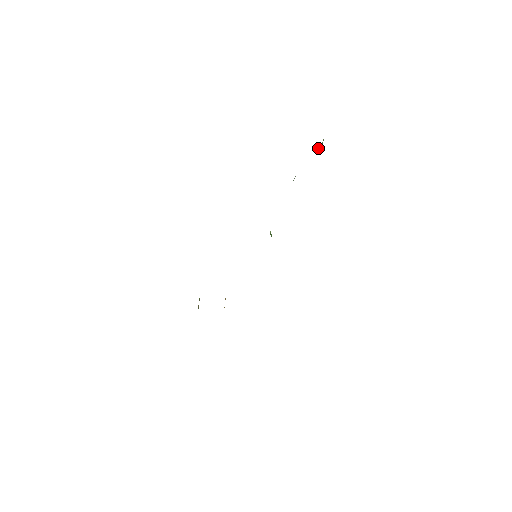
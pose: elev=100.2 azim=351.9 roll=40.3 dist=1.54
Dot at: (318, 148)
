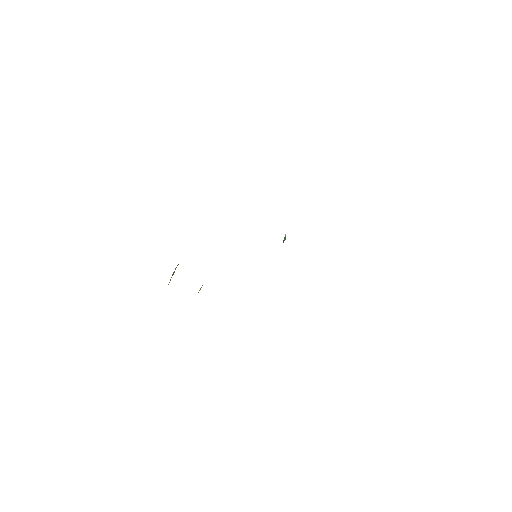
Dot at: occluded
